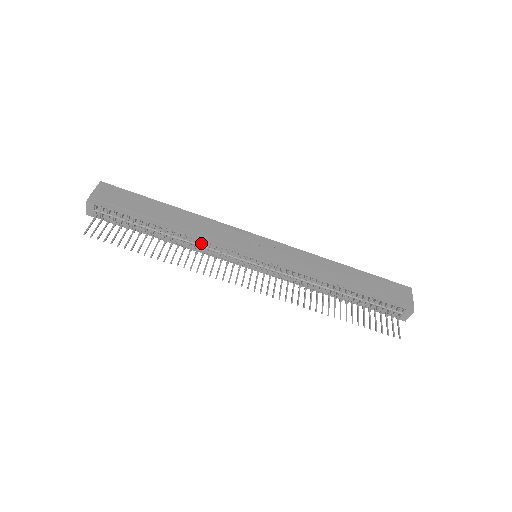
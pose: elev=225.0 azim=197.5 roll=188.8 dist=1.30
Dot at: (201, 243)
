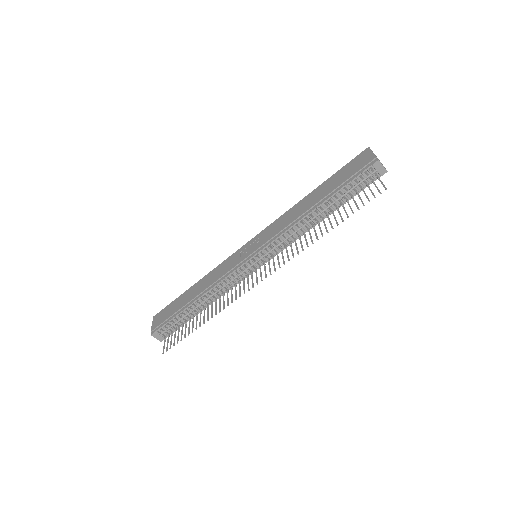
Dot at: (218, 287)
